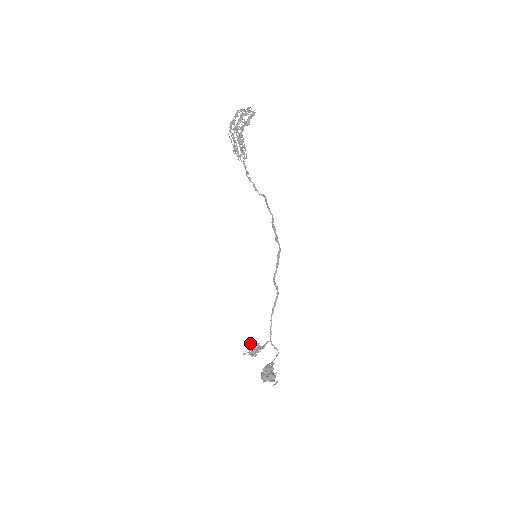
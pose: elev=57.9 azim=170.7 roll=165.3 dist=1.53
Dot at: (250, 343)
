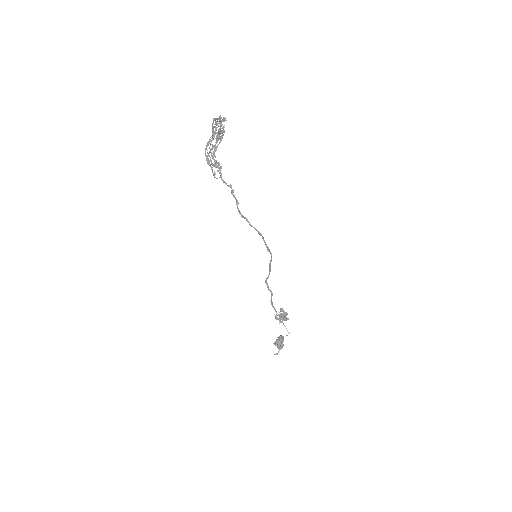
Dot at: (281, 310)
